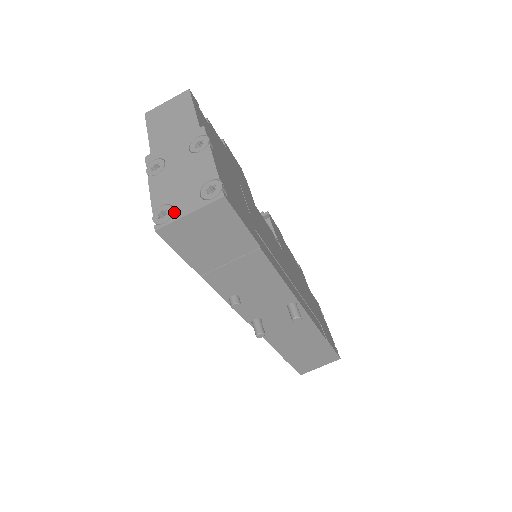
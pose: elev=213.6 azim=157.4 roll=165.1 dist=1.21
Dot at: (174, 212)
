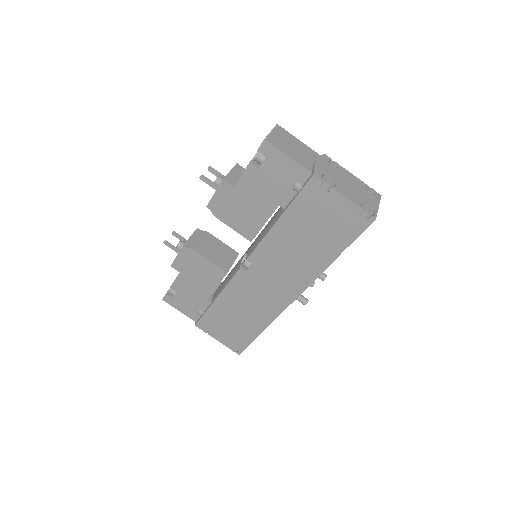
Dot at: (372, 207)
